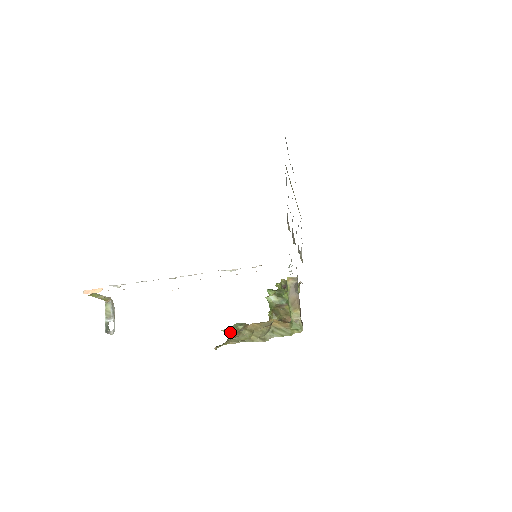
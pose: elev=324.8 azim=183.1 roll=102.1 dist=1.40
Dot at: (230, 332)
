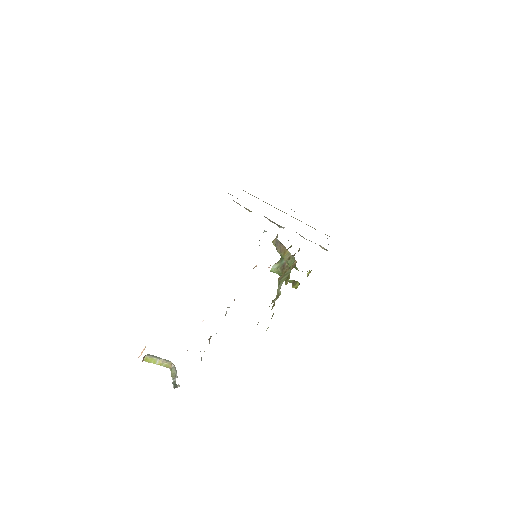
Dot at: occluded
